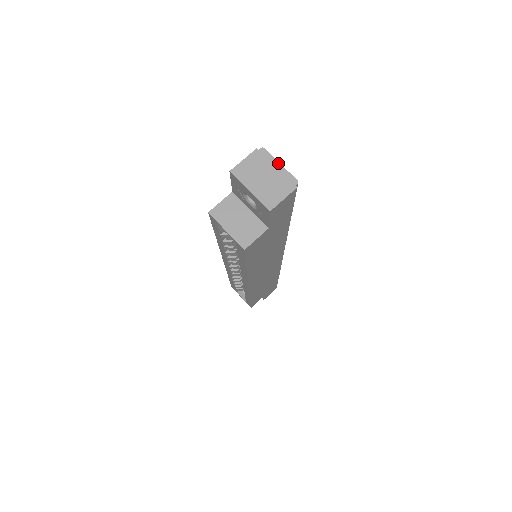
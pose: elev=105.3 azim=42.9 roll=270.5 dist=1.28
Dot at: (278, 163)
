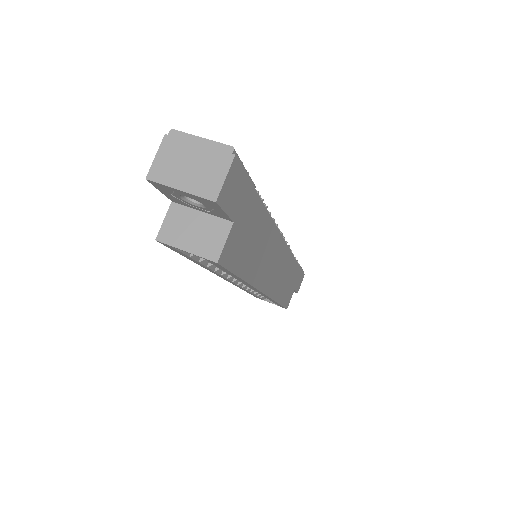
Dot at: (198, 138)
